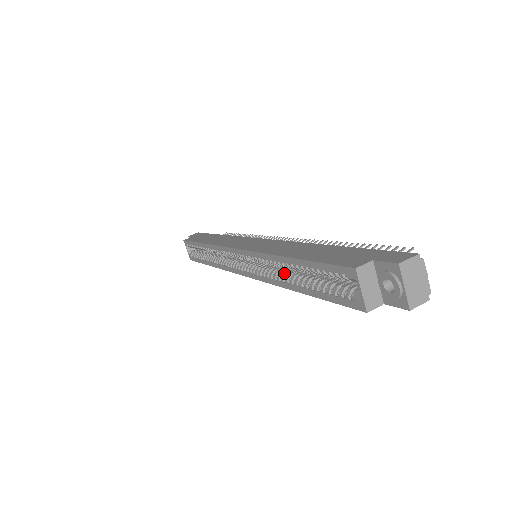
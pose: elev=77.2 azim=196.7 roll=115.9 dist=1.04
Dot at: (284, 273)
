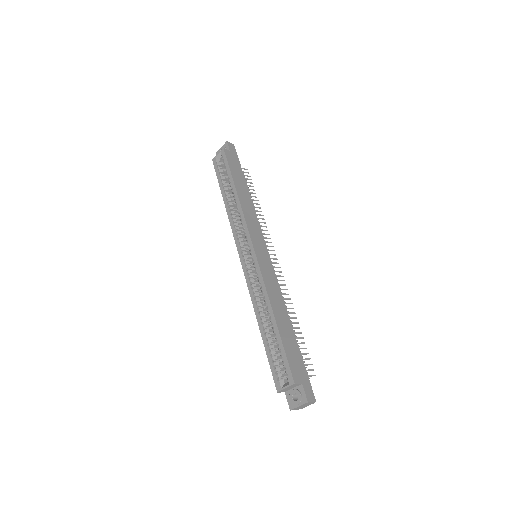
Dot at: (263, 309)
